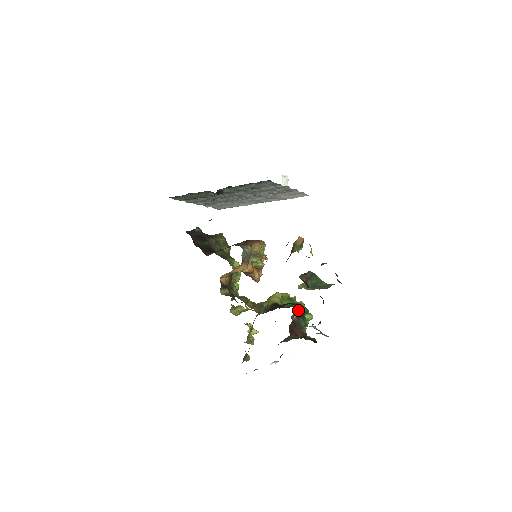
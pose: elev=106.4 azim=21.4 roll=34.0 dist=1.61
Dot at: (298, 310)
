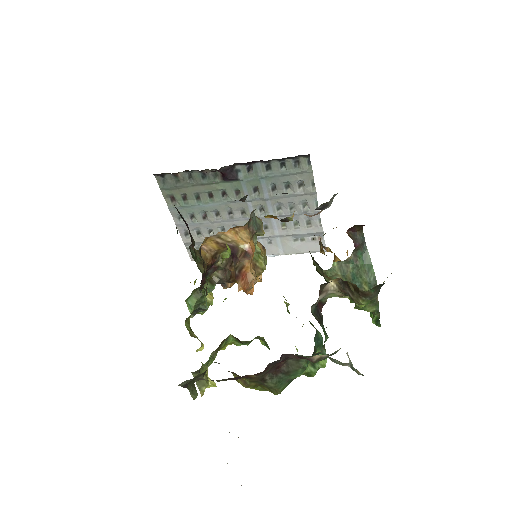
Dot at: (320, 309)
